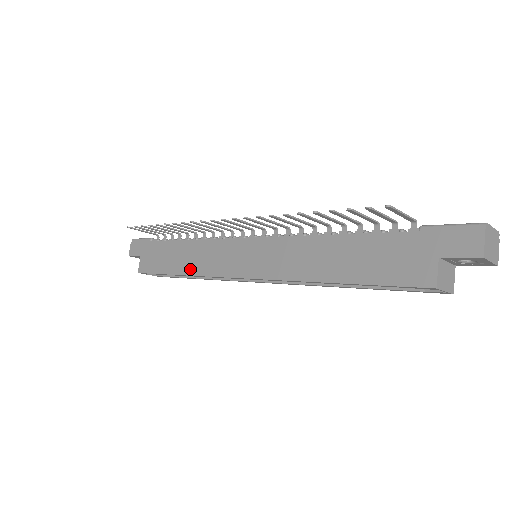
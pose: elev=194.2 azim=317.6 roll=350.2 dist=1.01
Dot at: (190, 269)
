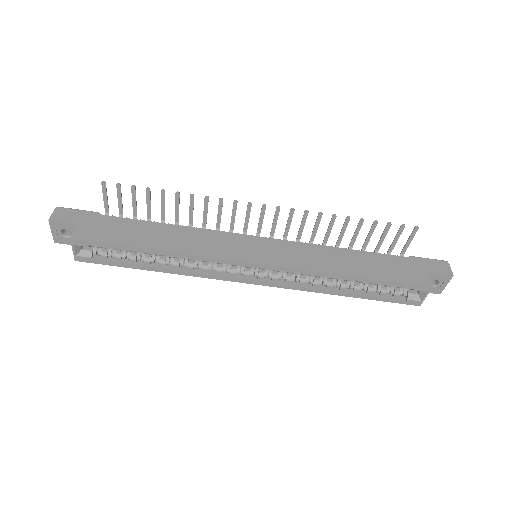
Dot at: (177, 247)
